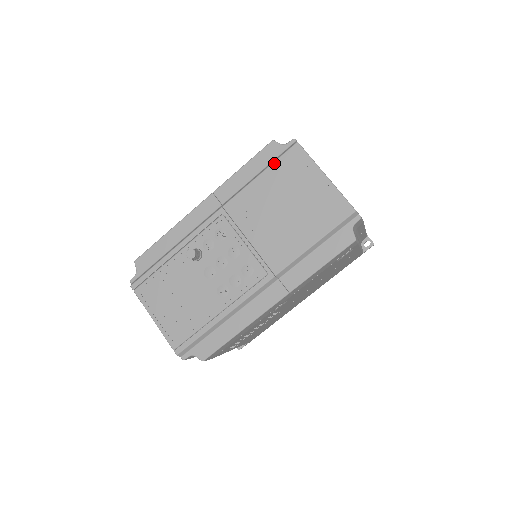
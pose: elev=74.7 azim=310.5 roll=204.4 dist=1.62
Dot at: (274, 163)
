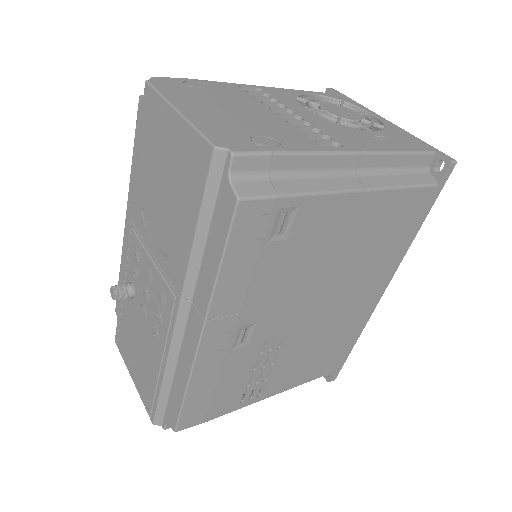
Dot at: (140, 129)
